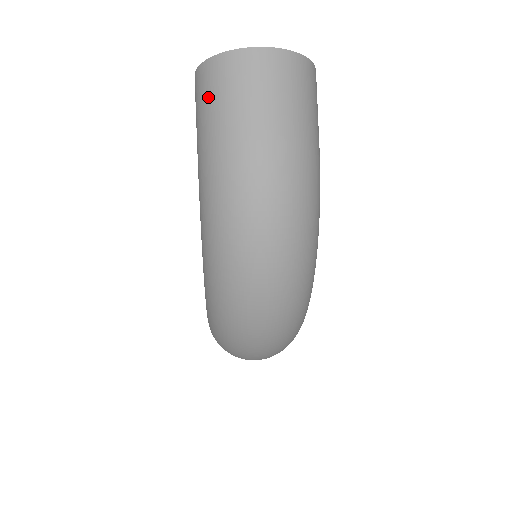
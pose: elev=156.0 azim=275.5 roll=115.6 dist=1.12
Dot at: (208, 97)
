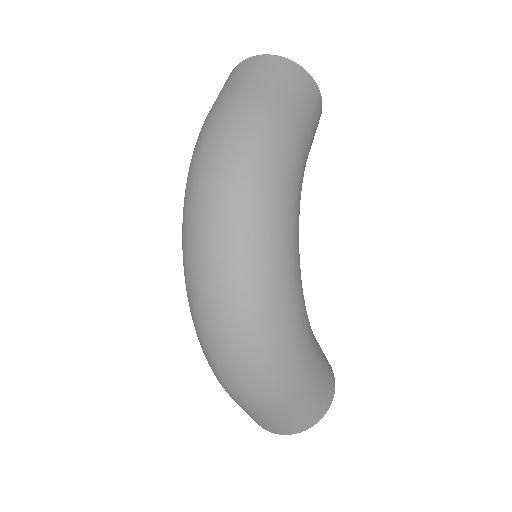
Dot at: occluded
